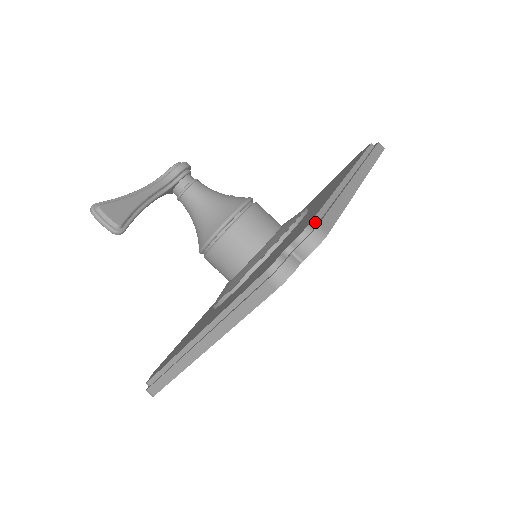
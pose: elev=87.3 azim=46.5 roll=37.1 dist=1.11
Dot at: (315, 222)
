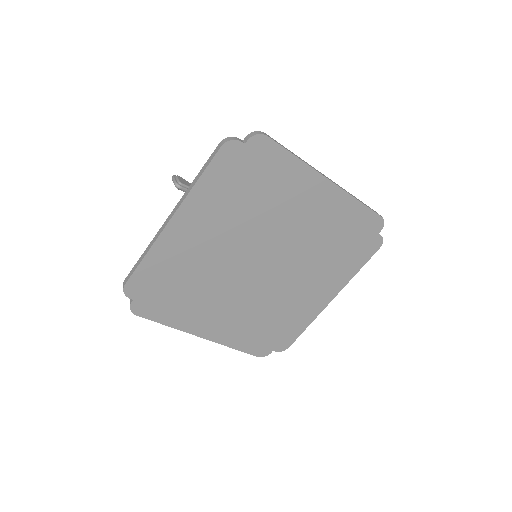
Dot at: occluded
